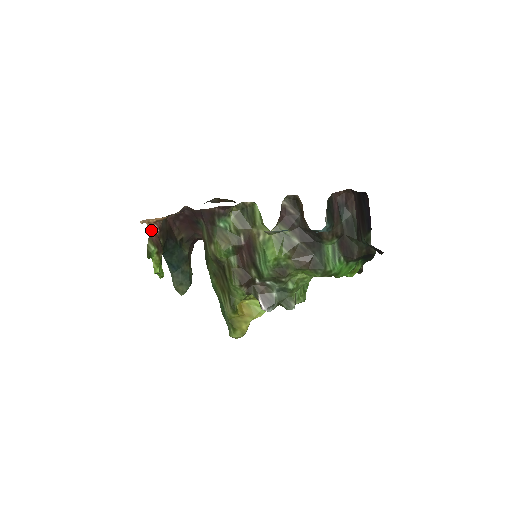
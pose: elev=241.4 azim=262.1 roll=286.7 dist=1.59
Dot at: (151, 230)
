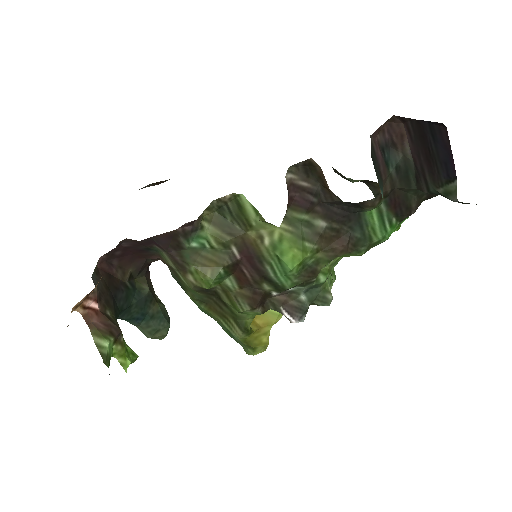
Dot at: (85, 312)
